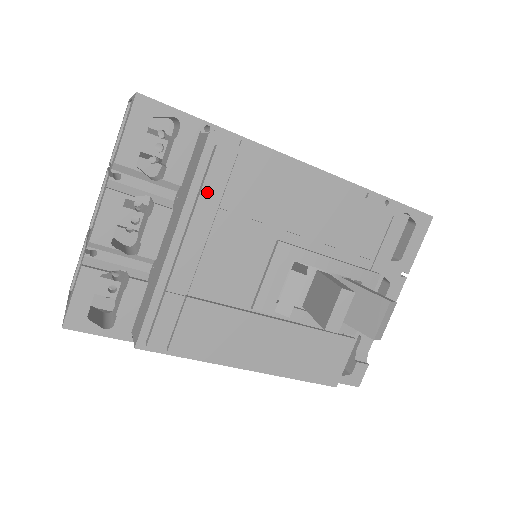
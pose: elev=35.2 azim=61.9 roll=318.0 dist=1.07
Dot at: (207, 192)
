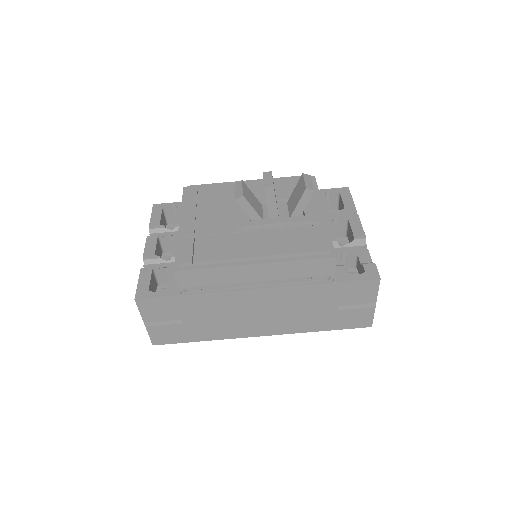
Dot at: (189, 199)
